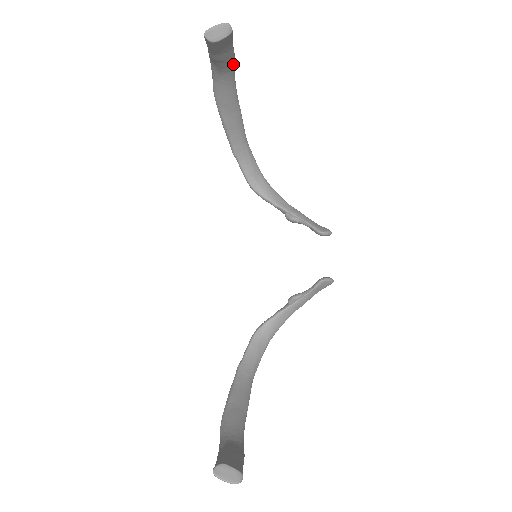
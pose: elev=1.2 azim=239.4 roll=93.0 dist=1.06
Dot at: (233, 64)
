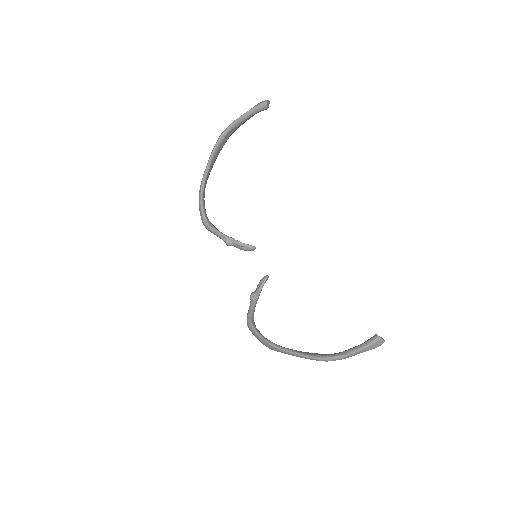
Dot at: occluded
